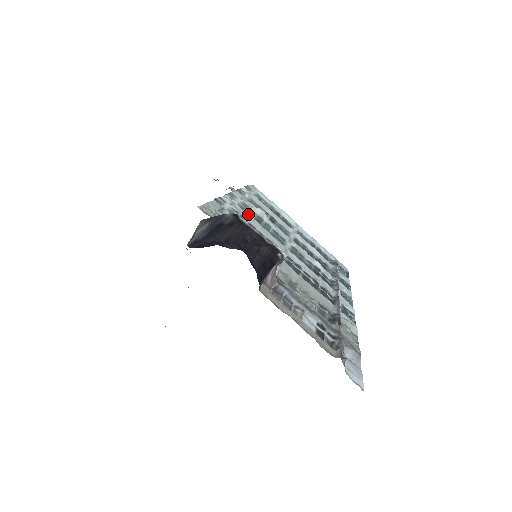
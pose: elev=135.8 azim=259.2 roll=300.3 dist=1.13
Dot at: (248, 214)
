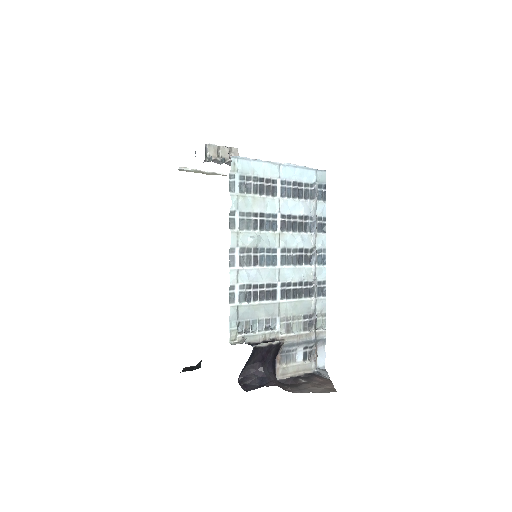
Dot at: (248, 265)
